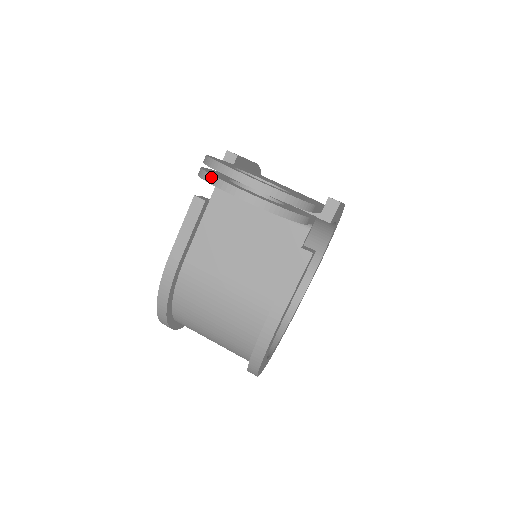
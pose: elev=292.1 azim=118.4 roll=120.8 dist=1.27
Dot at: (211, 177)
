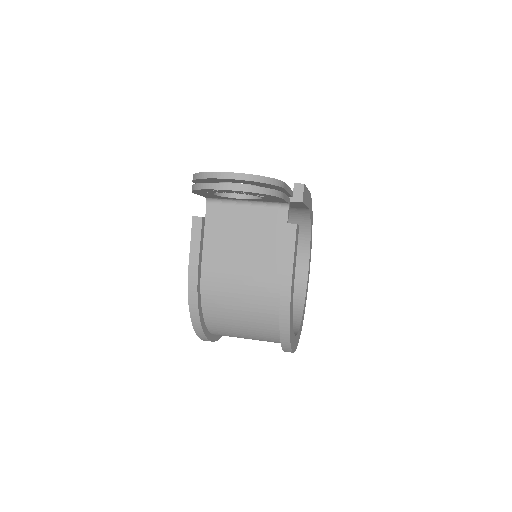
Dot at: (202, 185)
